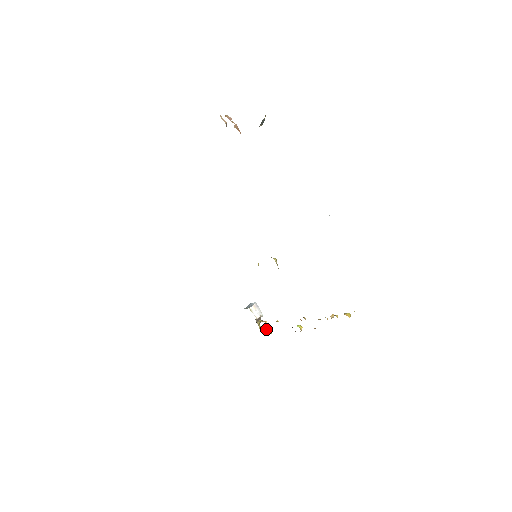
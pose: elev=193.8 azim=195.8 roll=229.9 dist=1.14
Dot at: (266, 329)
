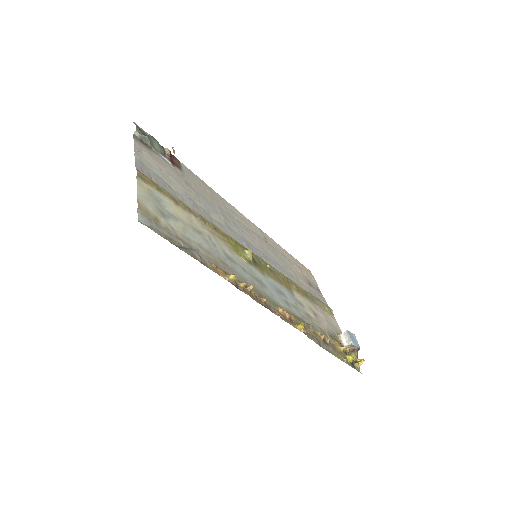
Dot at: (347, 356)
